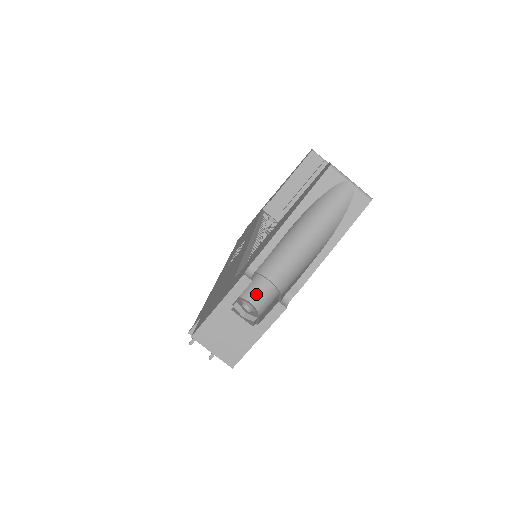
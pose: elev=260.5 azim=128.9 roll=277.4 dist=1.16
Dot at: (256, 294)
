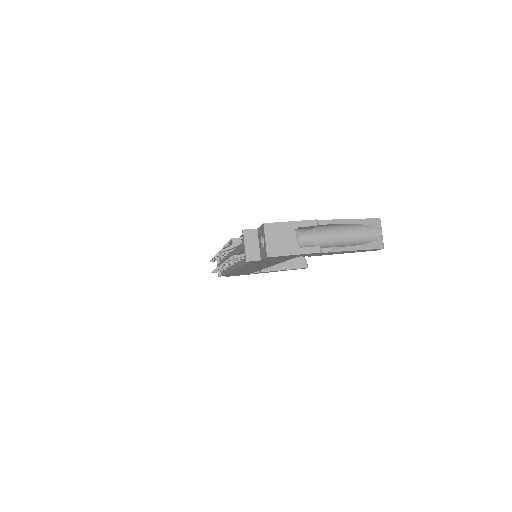
Dot at: (300, 240)
